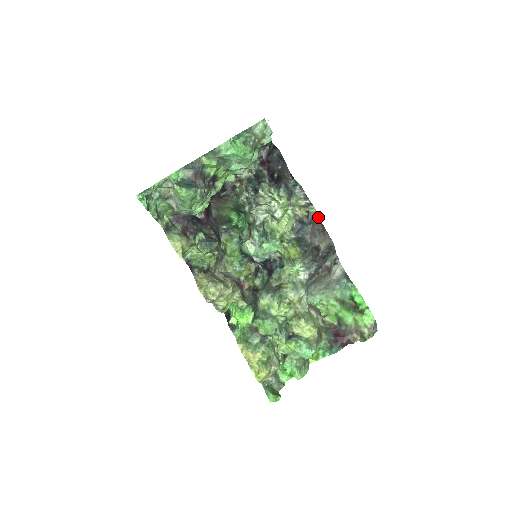
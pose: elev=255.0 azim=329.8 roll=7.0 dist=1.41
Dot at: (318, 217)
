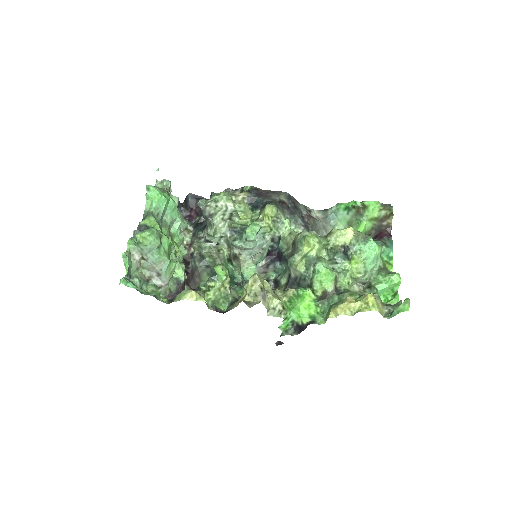
Dot at: (257, 188)
